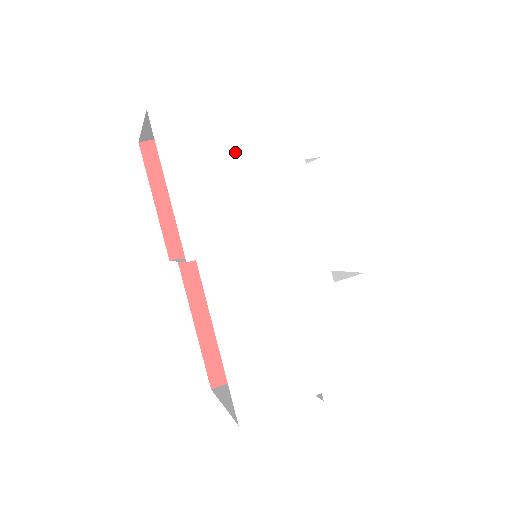
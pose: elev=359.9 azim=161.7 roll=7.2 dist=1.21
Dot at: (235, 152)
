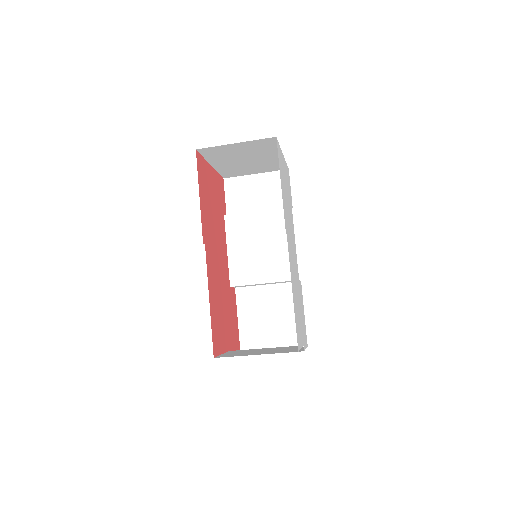
Dot at: occluded
